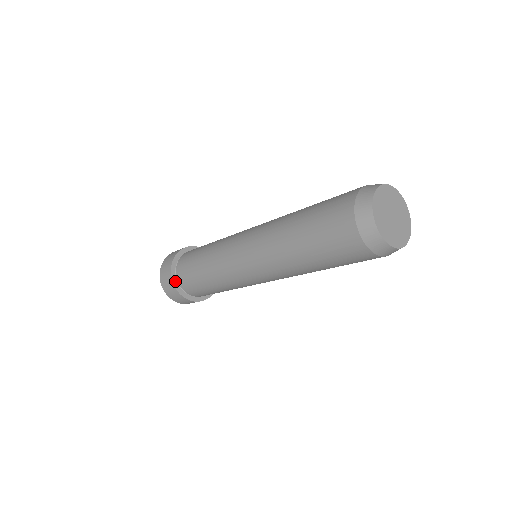
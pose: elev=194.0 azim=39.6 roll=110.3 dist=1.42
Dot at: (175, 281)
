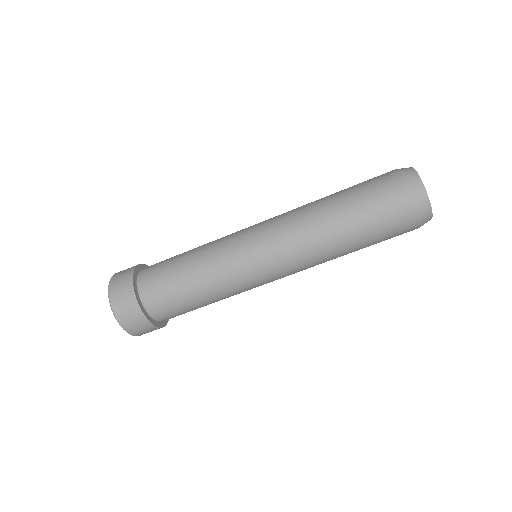
Dot at: (141, 306)
